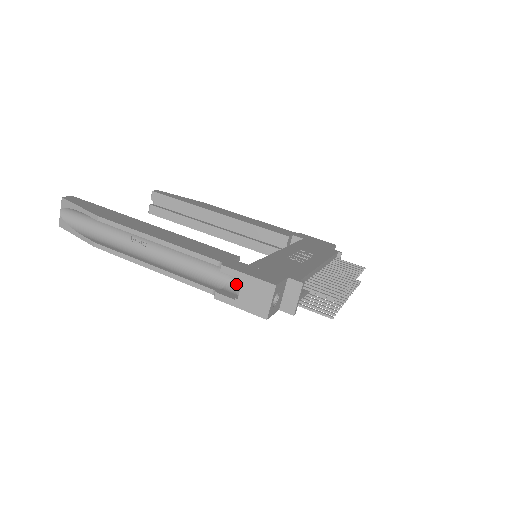
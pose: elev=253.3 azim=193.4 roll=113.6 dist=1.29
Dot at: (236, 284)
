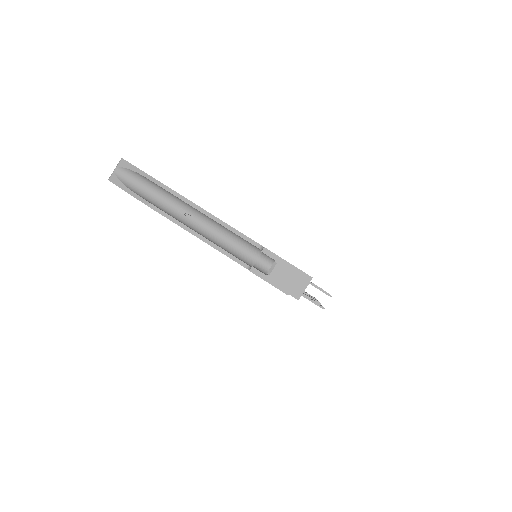
Dot at: (263, 266)
